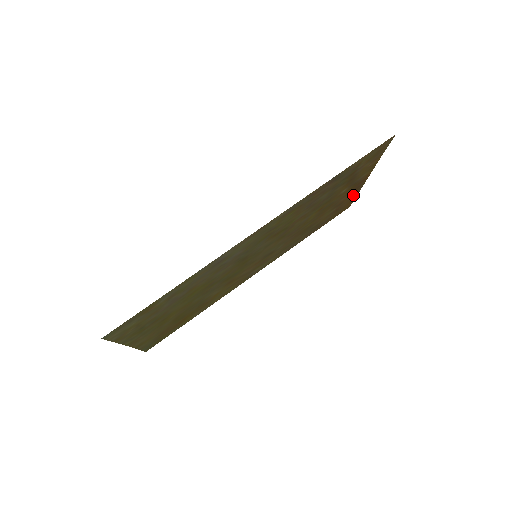
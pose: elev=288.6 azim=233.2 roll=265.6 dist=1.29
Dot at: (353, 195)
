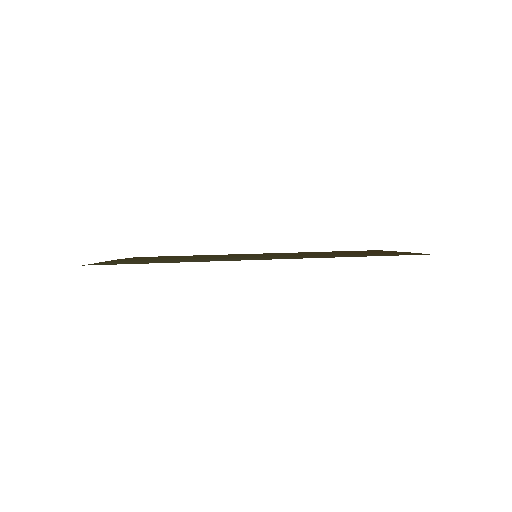
Dot at: occluded
